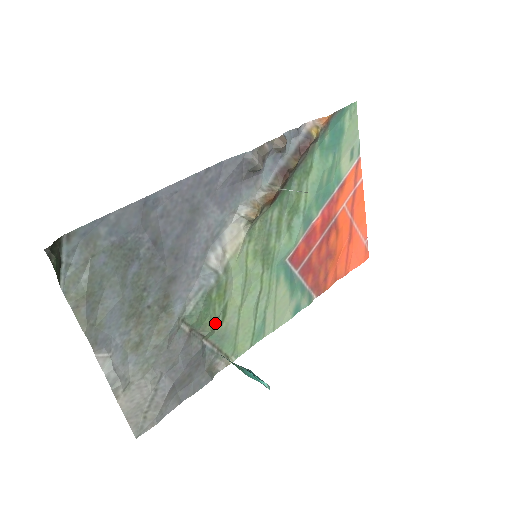
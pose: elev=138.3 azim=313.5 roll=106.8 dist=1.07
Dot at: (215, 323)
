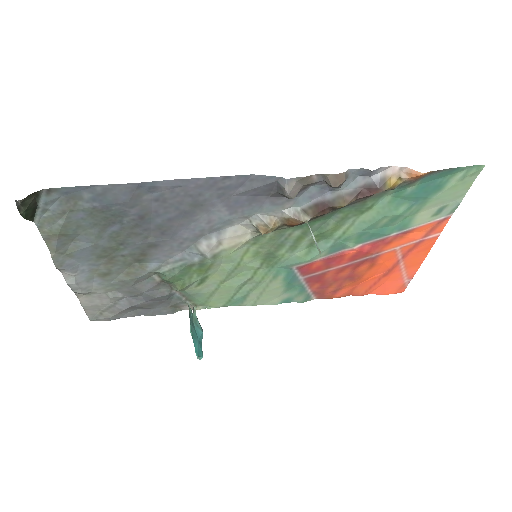
Dot at: (188, 285)
